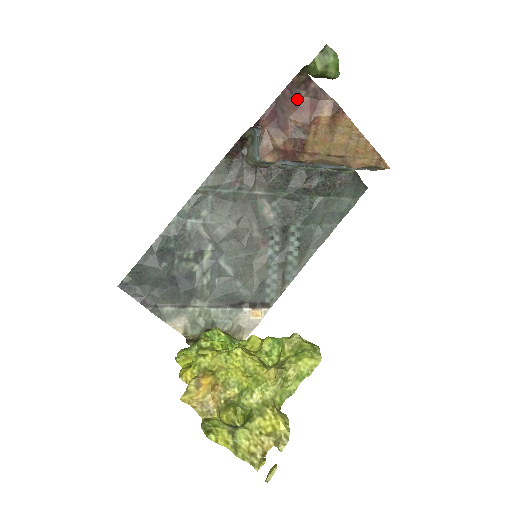
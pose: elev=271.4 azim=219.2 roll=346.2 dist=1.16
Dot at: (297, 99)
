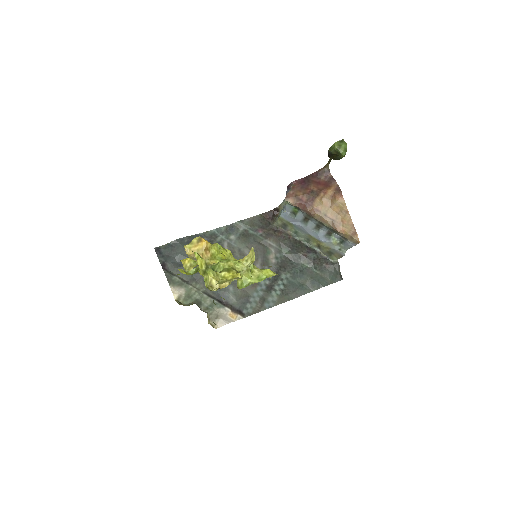
Dot at: (319, 179)
